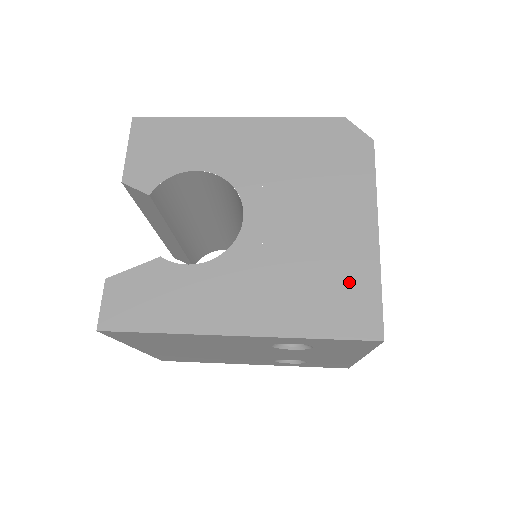
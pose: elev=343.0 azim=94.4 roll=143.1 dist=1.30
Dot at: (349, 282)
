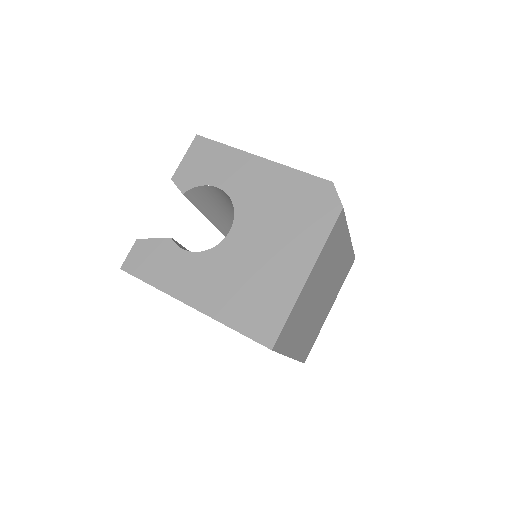
Dot at: (271, 302)
